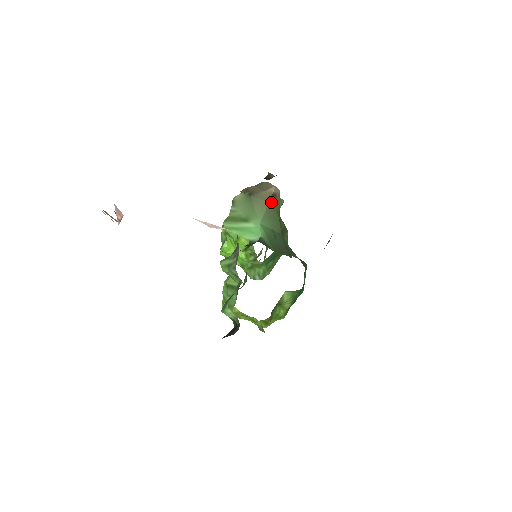
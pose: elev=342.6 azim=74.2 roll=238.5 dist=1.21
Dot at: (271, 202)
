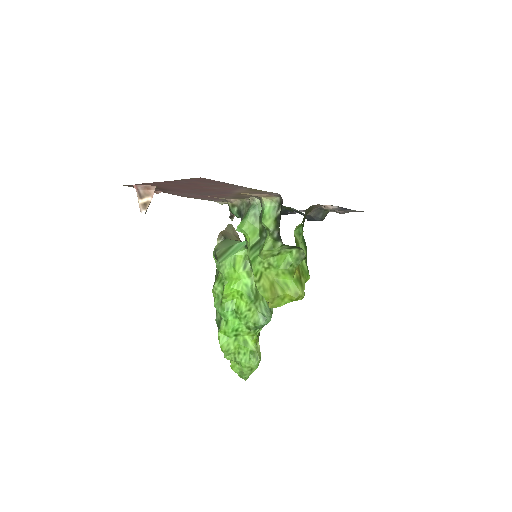
Dot at: occluded
